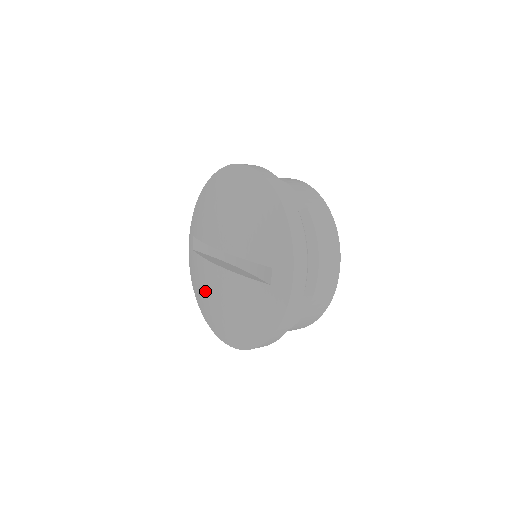
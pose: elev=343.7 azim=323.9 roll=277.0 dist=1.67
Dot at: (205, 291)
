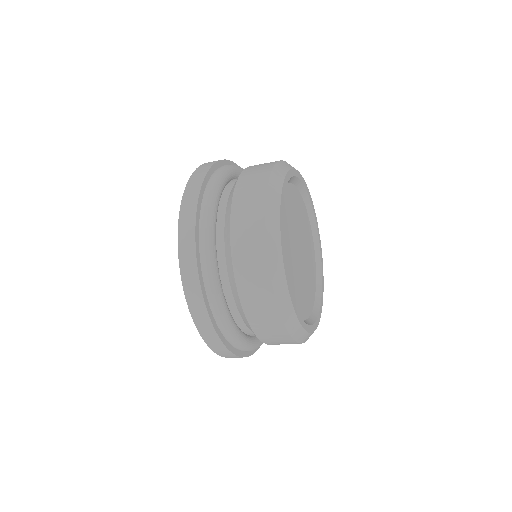
Dot at: occluded
